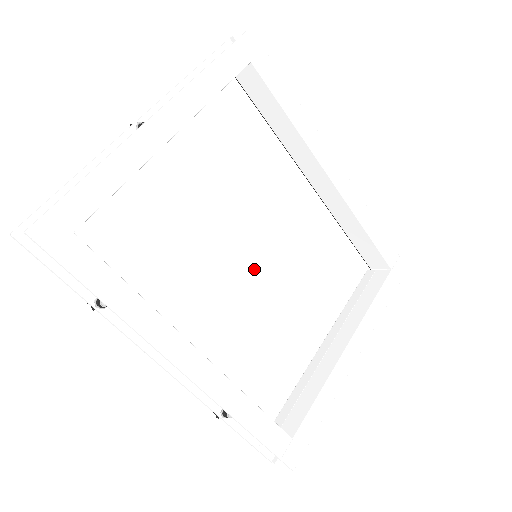
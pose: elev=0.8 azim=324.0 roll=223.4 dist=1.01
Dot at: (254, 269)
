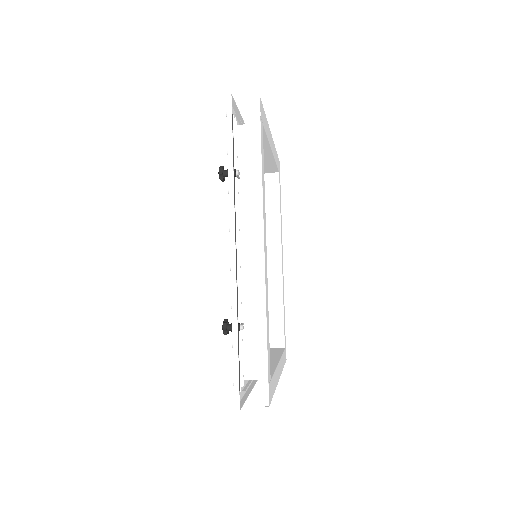
Dot at: occluded
